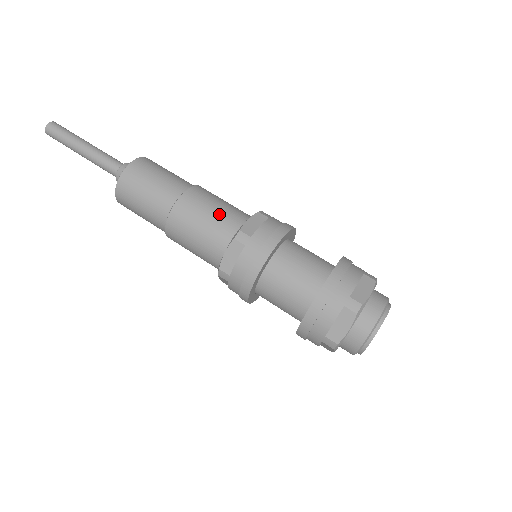
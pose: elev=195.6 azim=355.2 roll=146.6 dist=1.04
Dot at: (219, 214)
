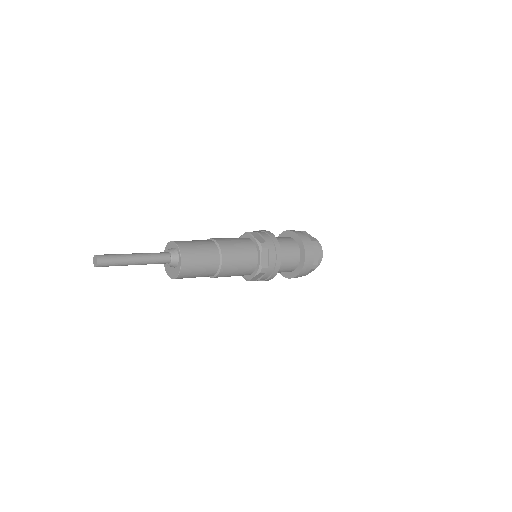
Dot at: (241, 243)
